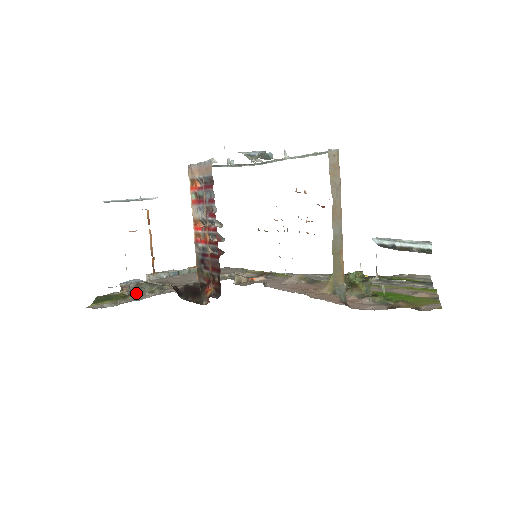
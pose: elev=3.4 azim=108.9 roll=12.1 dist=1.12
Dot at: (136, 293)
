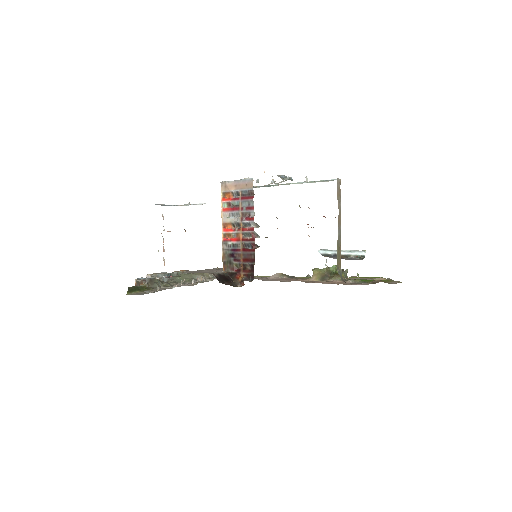
Dot at: (153, 287)
